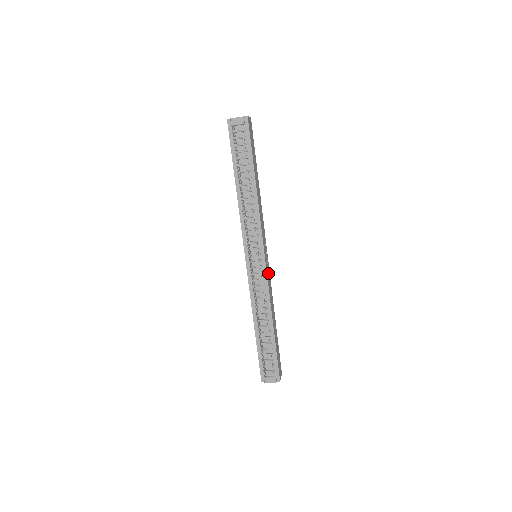
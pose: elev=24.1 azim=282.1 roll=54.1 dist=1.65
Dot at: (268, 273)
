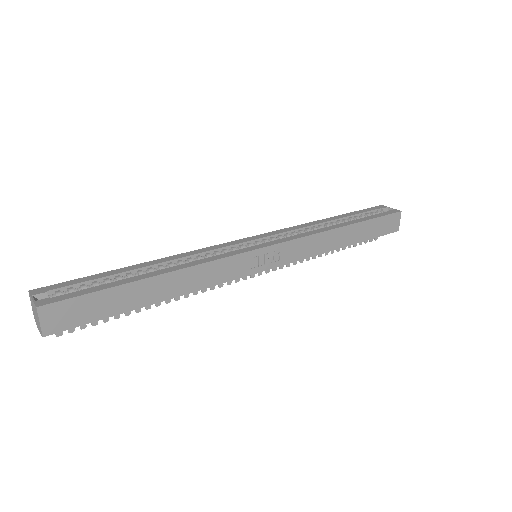
Dot at: (288, 252)
